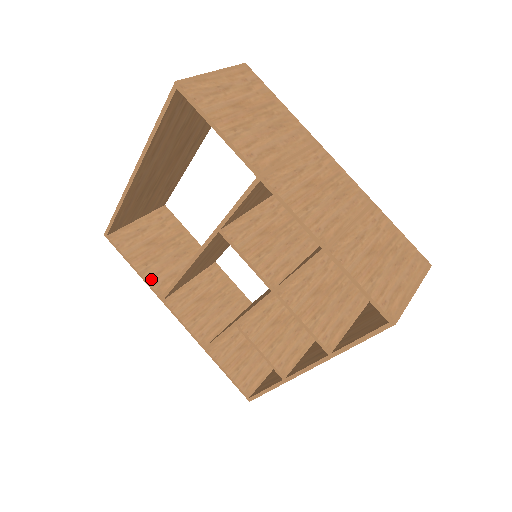
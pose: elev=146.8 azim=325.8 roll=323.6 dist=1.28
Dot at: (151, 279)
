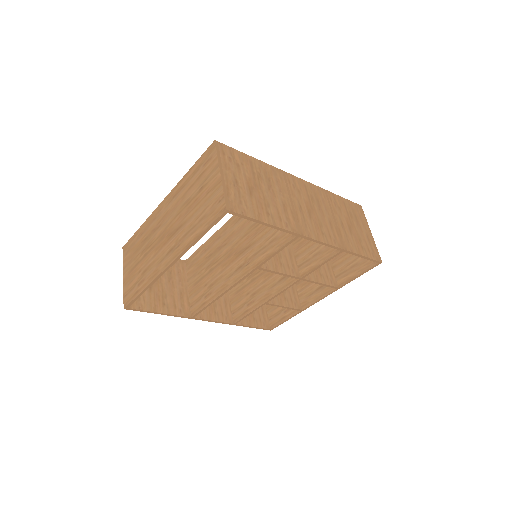
Dot at: (176, 311)
